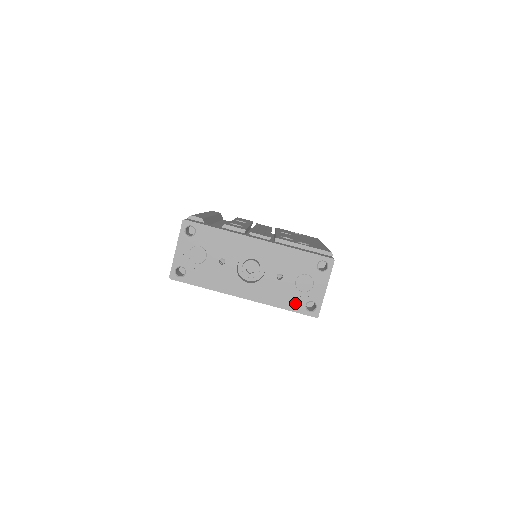
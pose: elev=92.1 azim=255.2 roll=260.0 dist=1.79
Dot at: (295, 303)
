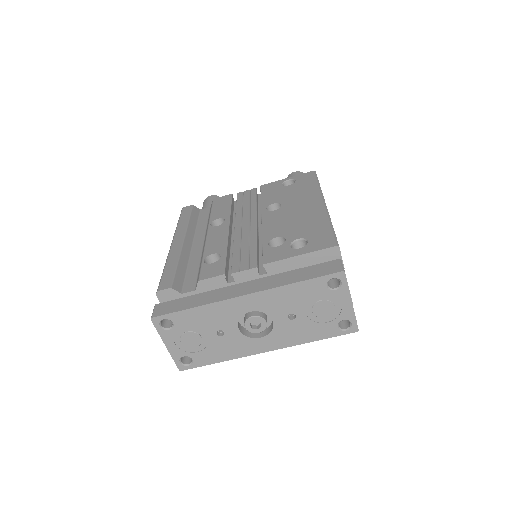
Dot at: (325, 331)
